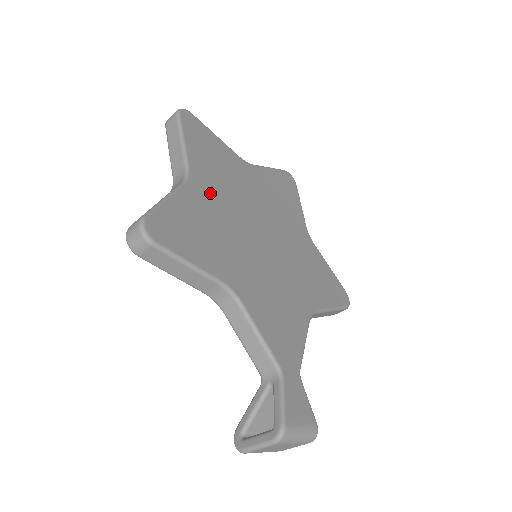
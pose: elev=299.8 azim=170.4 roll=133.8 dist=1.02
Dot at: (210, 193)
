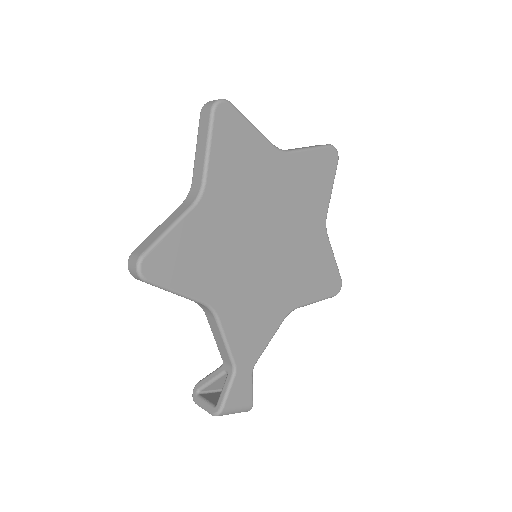
Dot at: (221, 209)
